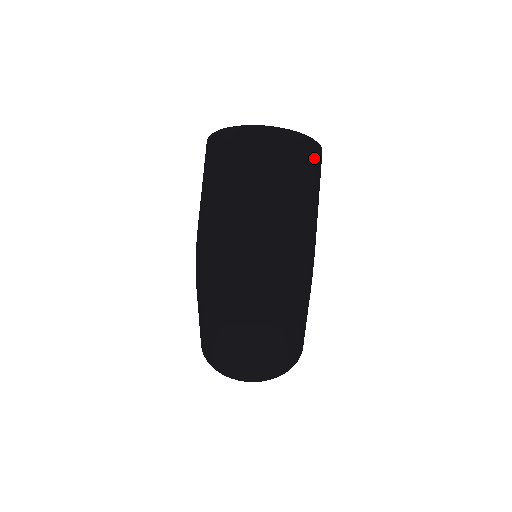
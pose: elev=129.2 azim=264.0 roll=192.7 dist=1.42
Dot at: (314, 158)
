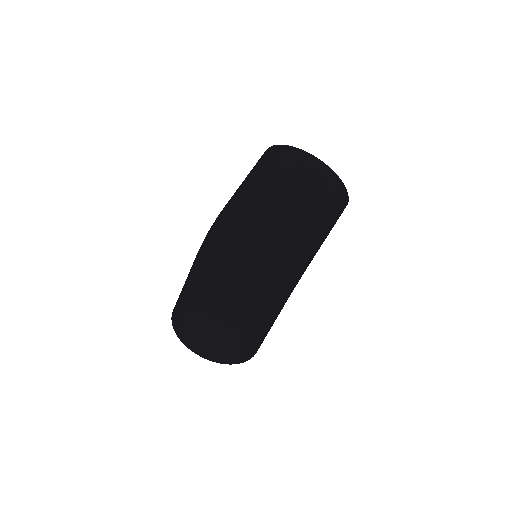
Dot at: (339, 200)
